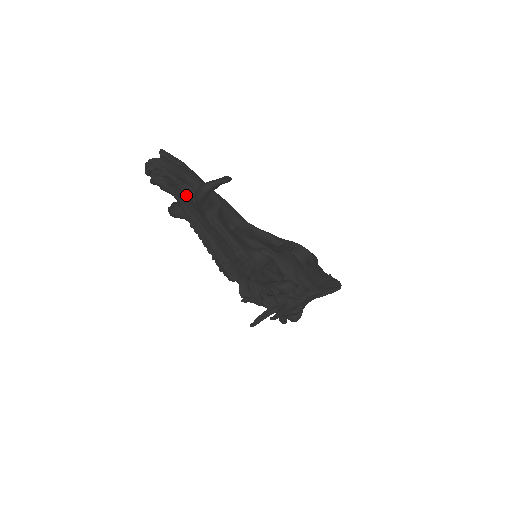
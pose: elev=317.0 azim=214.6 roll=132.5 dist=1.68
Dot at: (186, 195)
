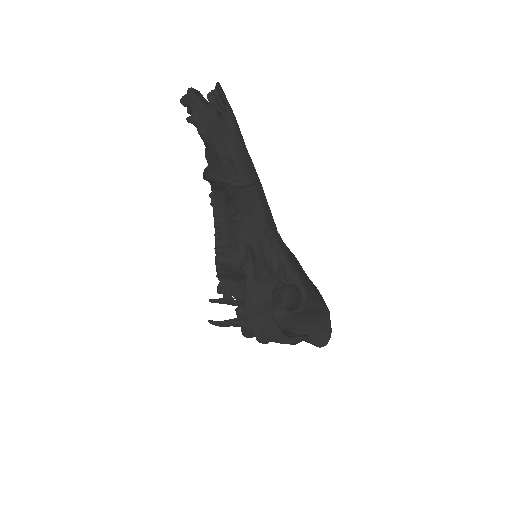
Dot at: (208, 155)
